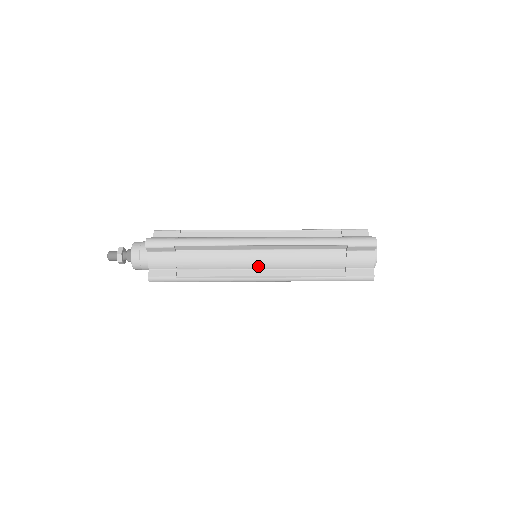
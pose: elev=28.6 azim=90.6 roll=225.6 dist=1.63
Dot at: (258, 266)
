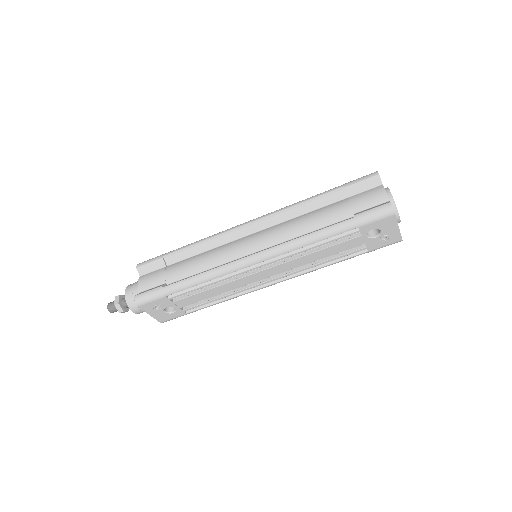
Dot at: (251, 249)
